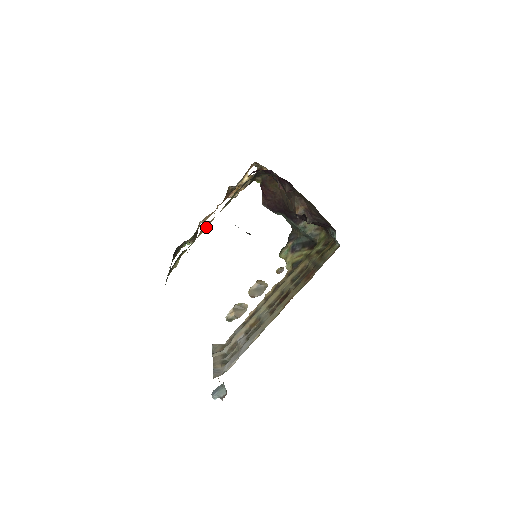
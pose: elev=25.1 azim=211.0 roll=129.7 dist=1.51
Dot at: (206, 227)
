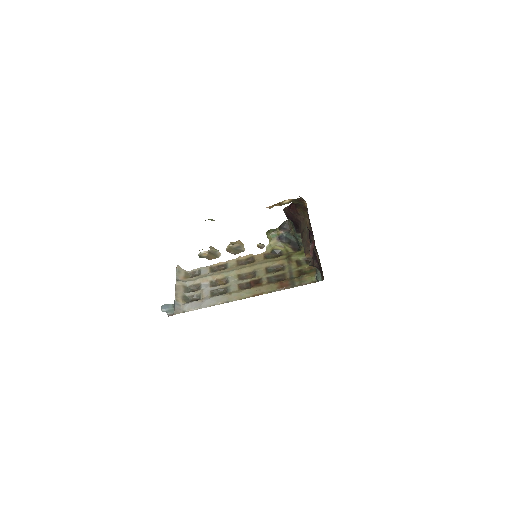
Dot at: occluded
